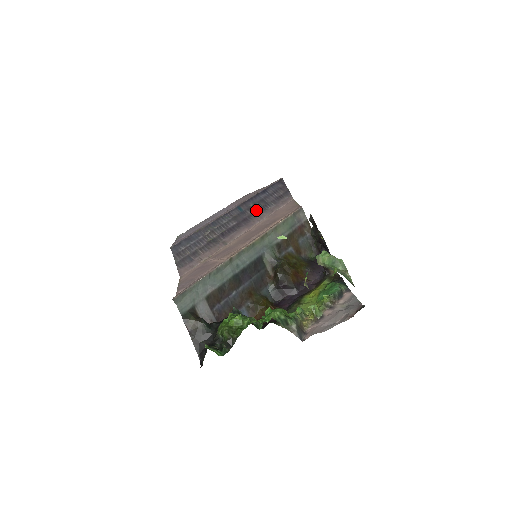
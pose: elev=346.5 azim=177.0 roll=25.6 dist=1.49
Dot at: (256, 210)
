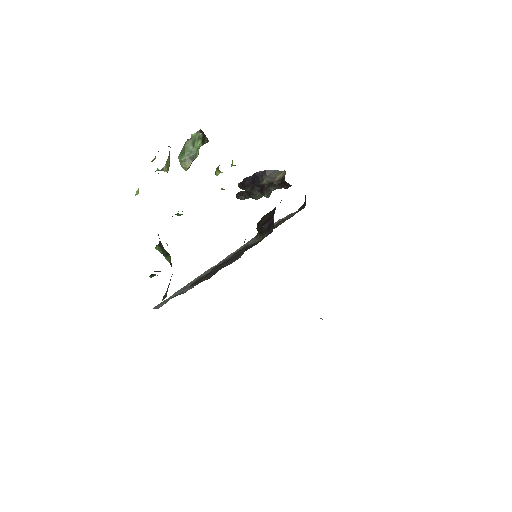
Dot at: occluded
